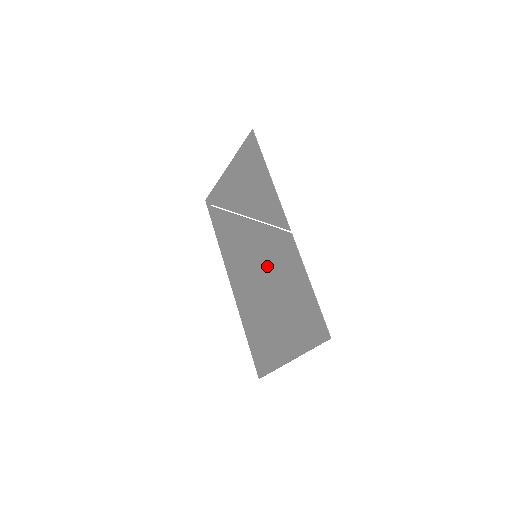
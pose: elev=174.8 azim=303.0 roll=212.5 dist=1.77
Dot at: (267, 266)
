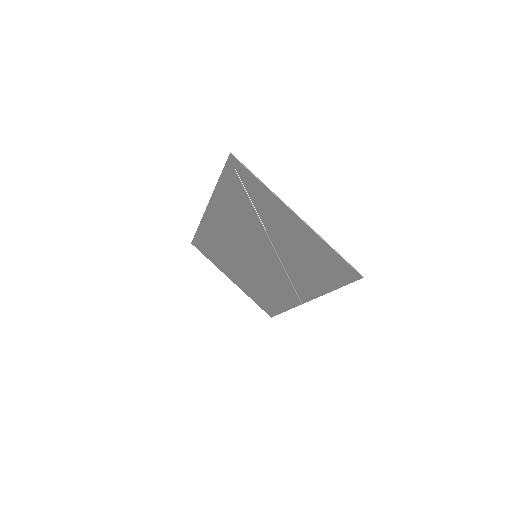
Dot at: (261, 271)
